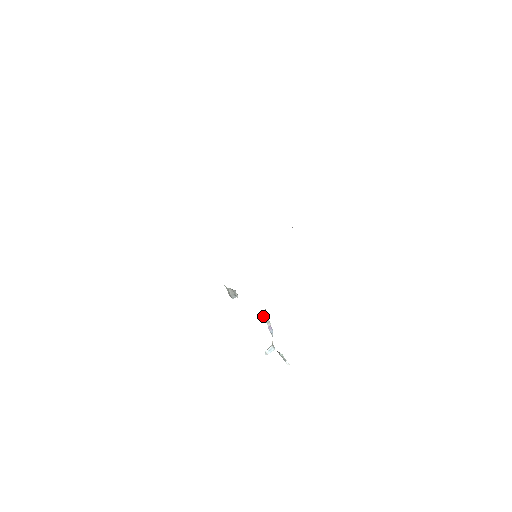
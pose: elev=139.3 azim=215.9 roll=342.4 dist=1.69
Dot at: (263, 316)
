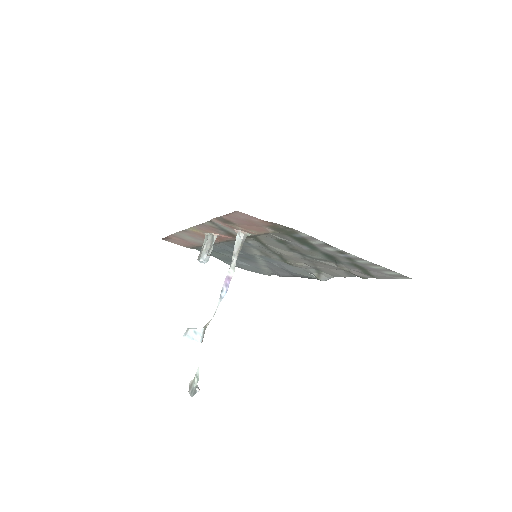
Dot at: (236, 246)
